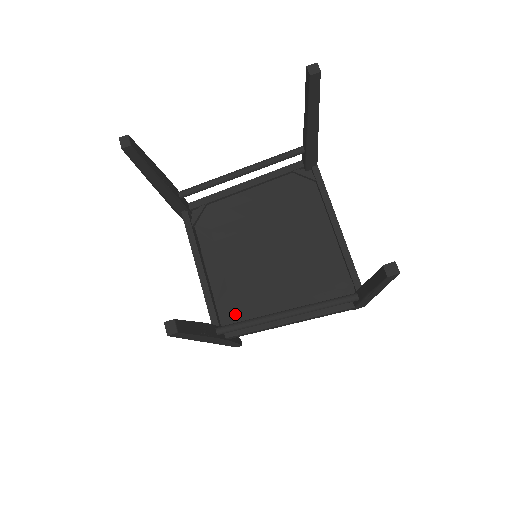
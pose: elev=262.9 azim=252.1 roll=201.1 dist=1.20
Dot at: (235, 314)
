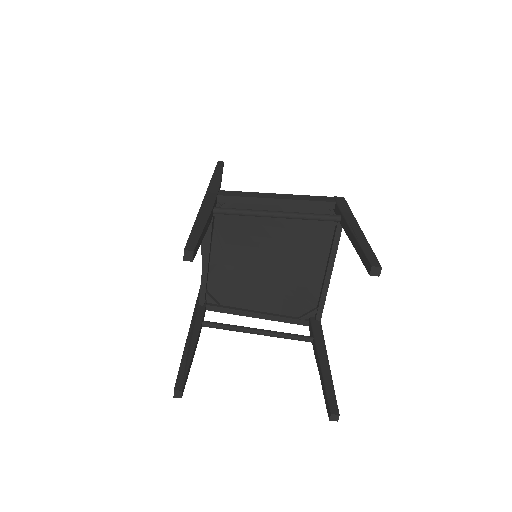
Dot at: (220, 294)
